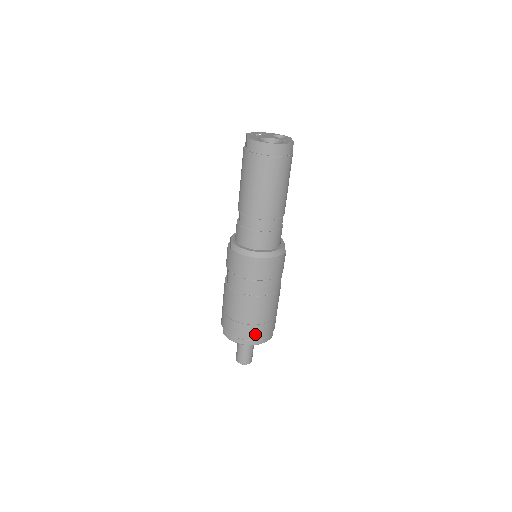
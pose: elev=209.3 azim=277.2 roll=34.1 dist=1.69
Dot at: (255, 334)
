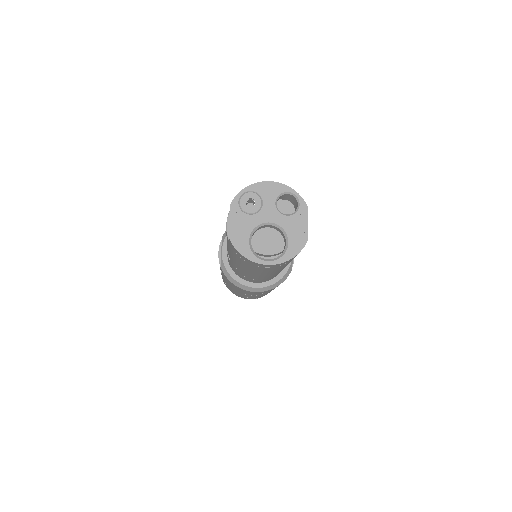
Dot at: occluded
